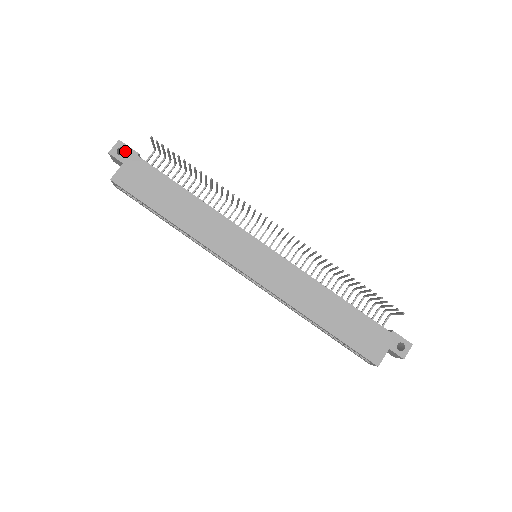
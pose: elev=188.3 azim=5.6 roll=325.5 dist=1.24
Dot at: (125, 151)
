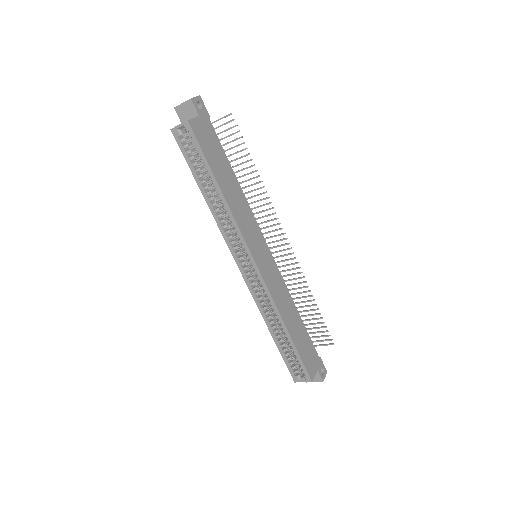
Dot at: (202, 108)
